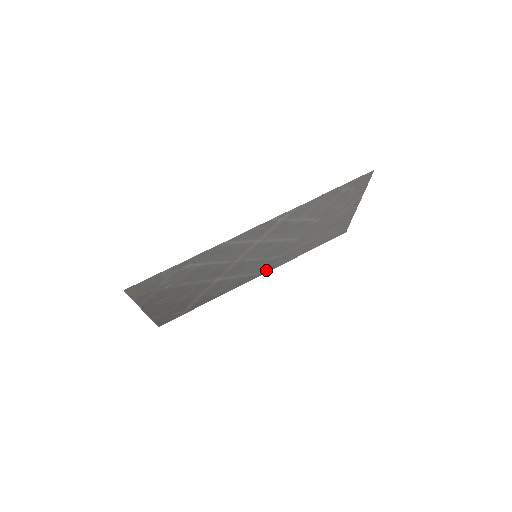
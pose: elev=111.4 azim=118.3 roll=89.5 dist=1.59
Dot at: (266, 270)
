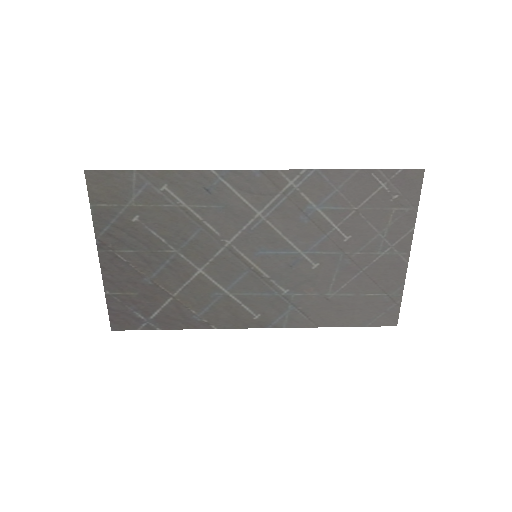
Dot at: (271, 320)
